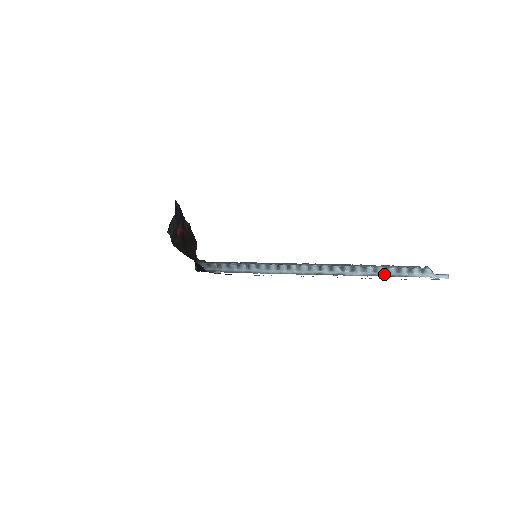
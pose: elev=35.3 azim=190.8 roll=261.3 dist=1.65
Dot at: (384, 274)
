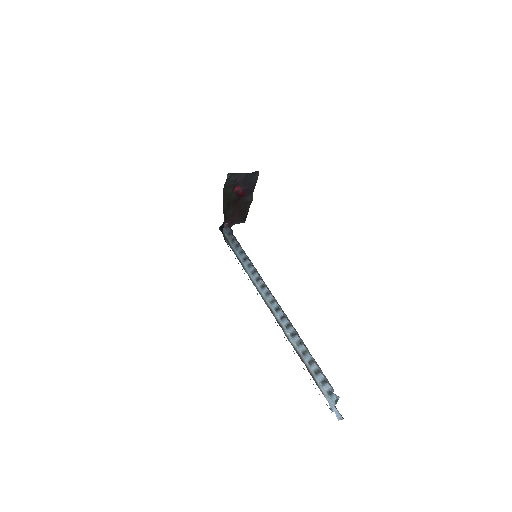
Dot at: (306, 362)
